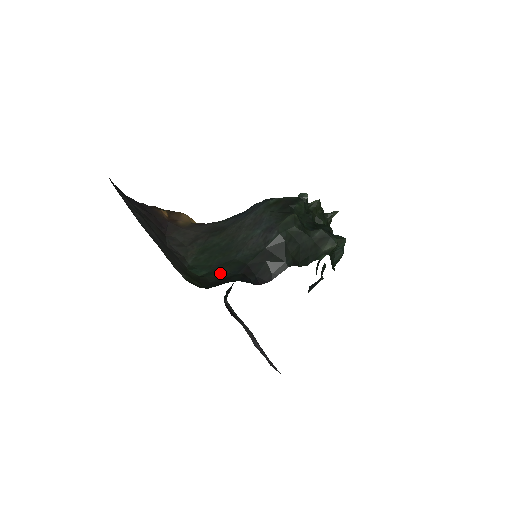
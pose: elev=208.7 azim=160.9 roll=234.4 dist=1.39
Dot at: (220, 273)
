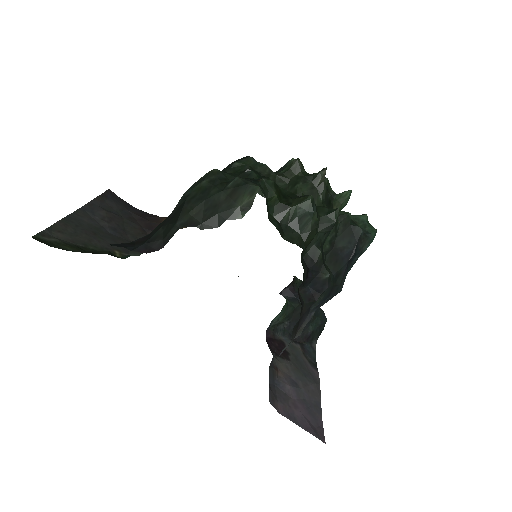
Dot at: occluded
